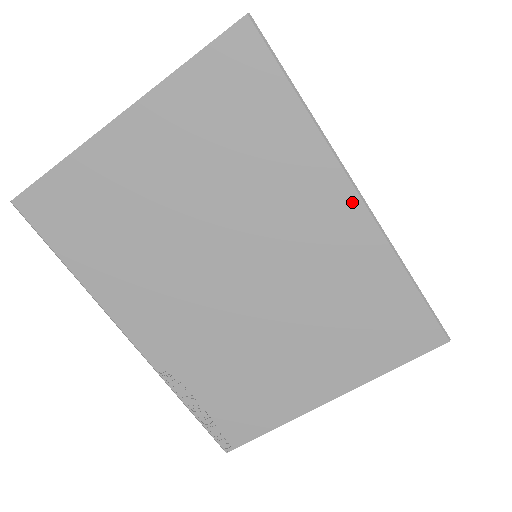
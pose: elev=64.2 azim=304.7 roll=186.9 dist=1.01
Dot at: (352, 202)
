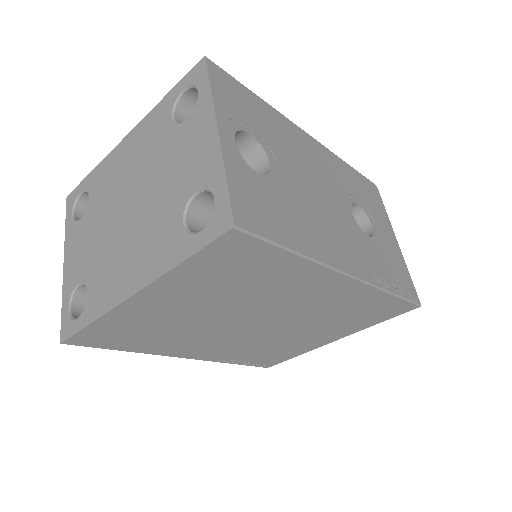
Dot at: (345, 281)
